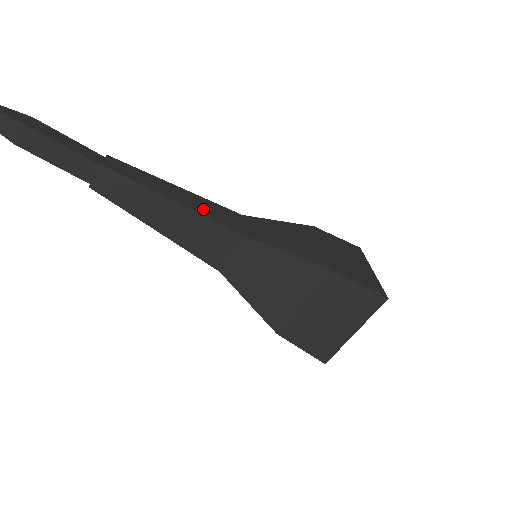
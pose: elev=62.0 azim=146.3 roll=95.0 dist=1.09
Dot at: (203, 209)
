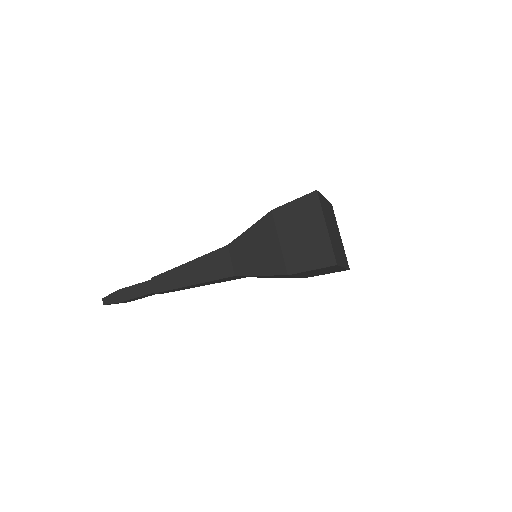
Dot at: (206, 273)
